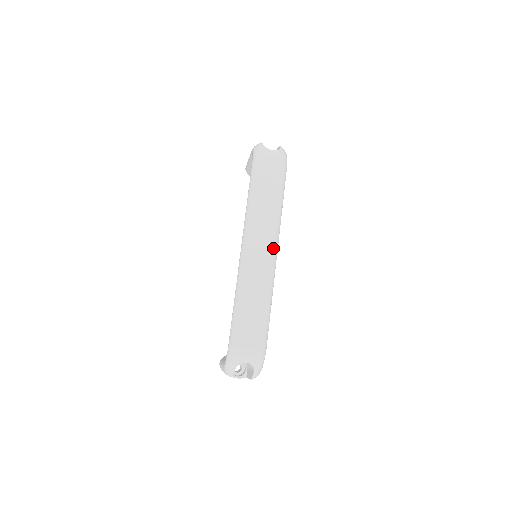
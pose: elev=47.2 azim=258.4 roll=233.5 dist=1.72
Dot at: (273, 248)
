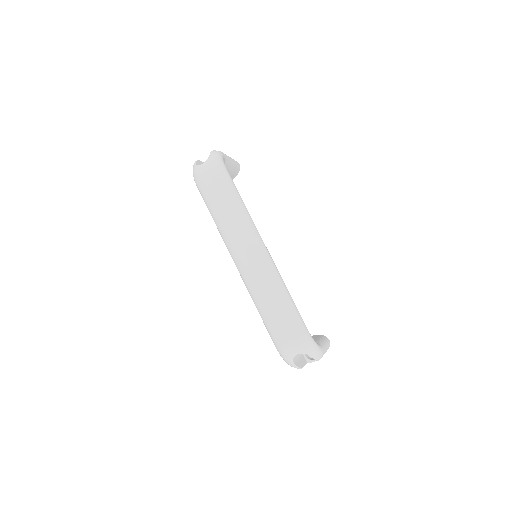
Dot at: (256, 245)
